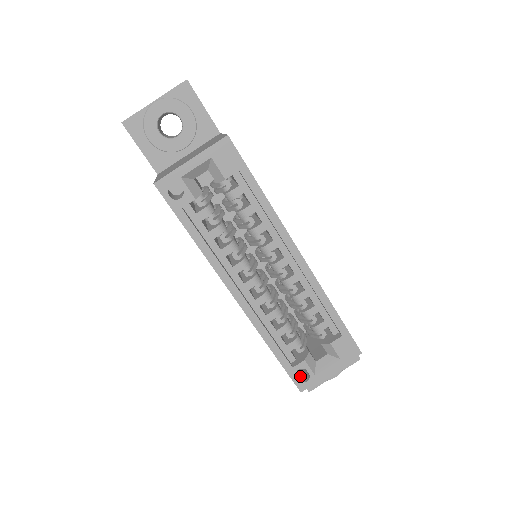
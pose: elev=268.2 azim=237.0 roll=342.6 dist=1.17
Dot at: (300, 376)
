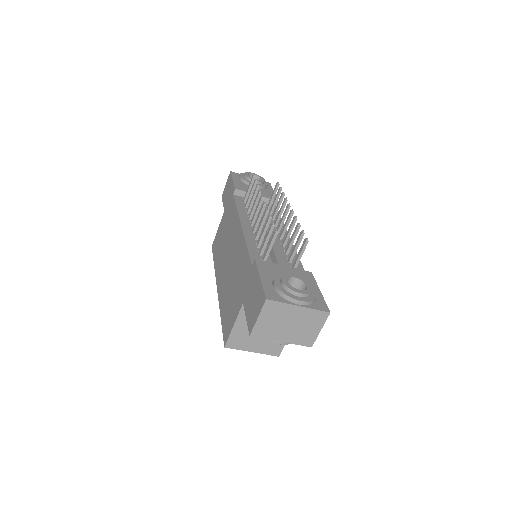
Dot at: occluded
